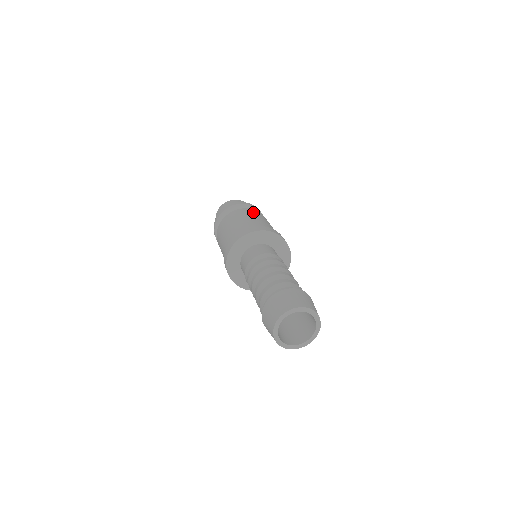
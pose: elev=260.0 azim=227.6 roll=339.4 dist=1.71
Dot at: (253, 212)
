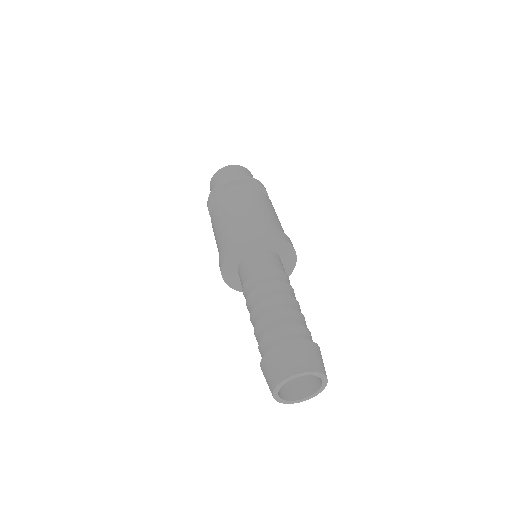
Dot at: (256, 196)
